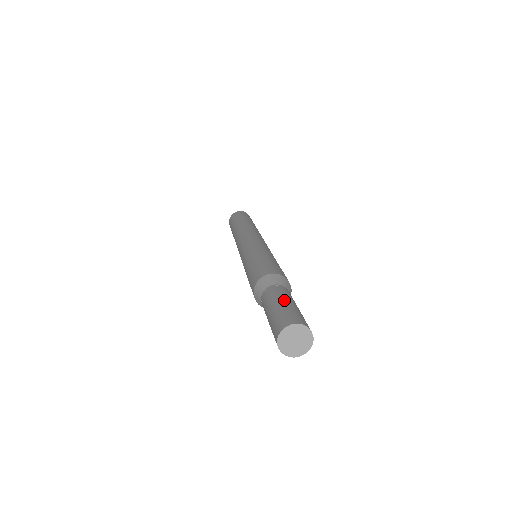
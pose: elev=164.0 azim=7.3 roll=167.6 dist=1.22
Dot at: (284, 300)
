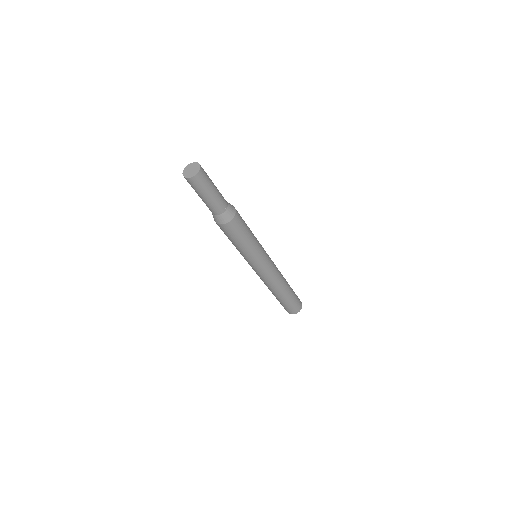
Dot at: occluded
